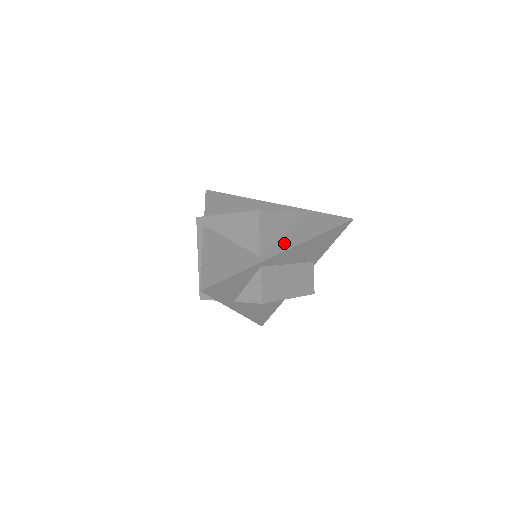
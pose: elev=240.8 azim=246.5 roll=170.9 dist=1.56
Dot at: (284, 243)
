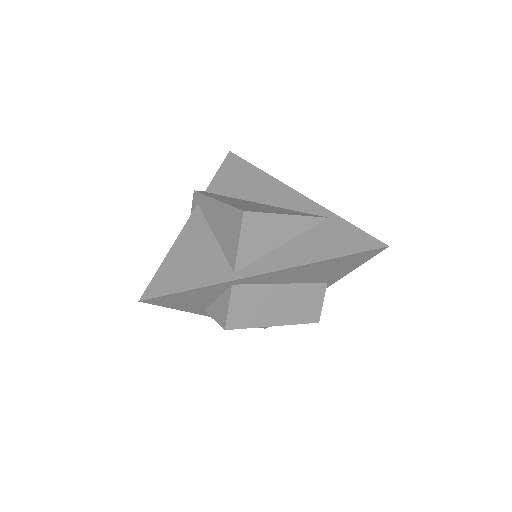
Dot at: (275, 259)
